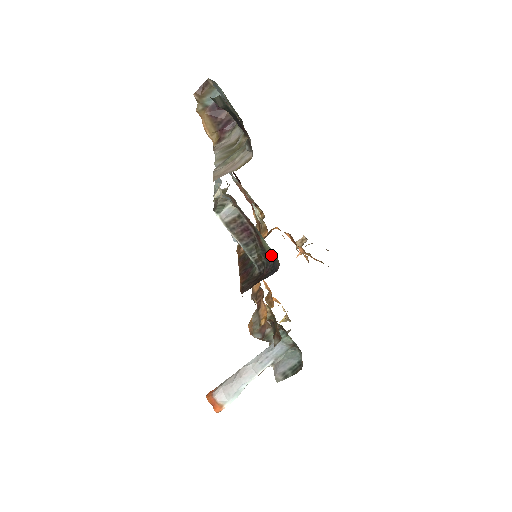
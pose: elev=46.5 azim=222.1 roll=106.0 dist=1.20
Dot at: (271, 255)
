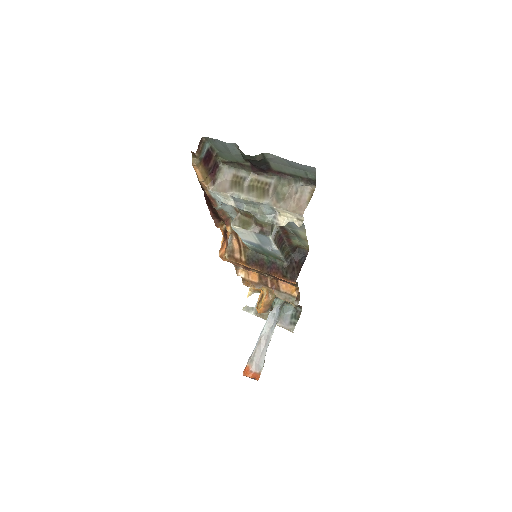
Dot at: (296, 248)
